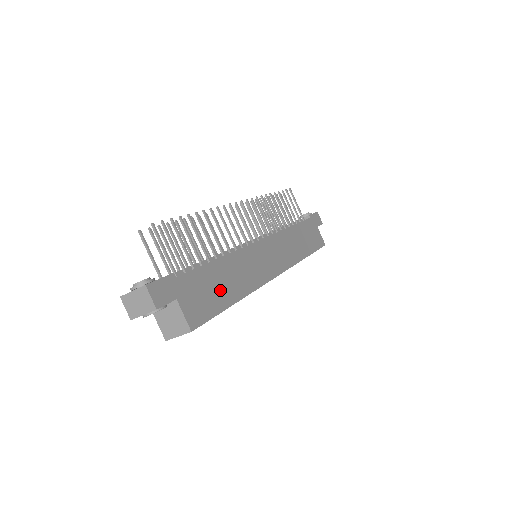
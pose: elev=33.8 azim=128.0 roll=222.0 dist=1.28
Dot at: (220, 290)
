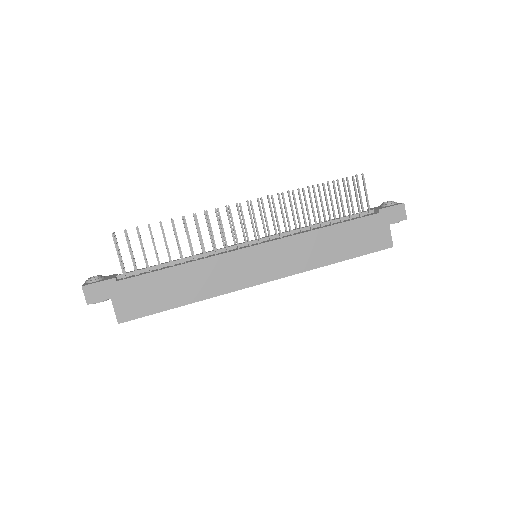
Dot at: (167, 293)
